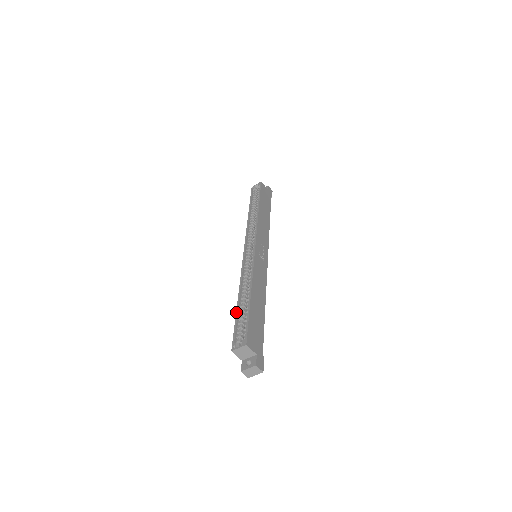
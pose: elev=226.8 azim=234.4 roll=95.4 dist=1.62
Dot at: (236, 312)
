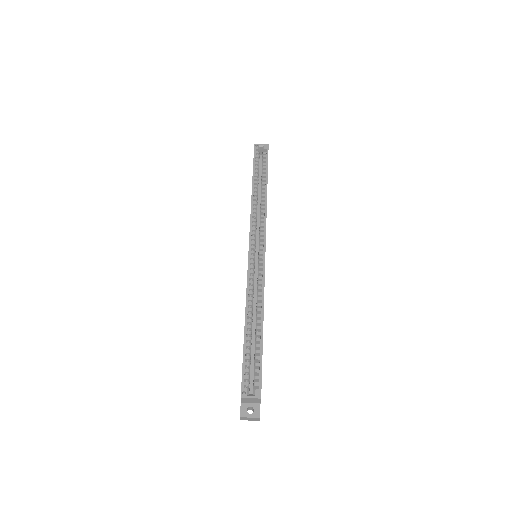
Dot at: (244, 342)
